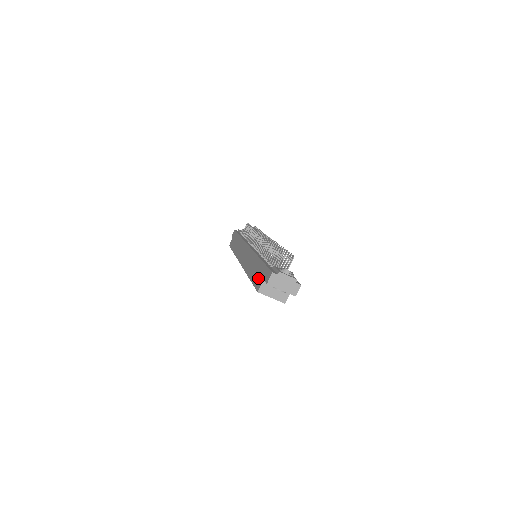
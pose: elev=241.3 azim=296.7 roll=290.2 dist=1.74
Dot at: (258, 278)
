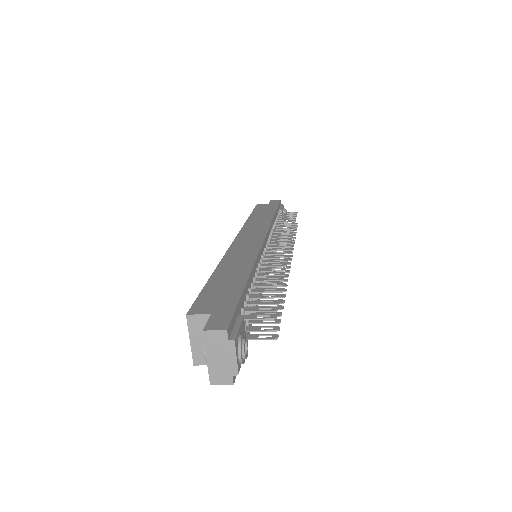
Dot at: (213, 298)
